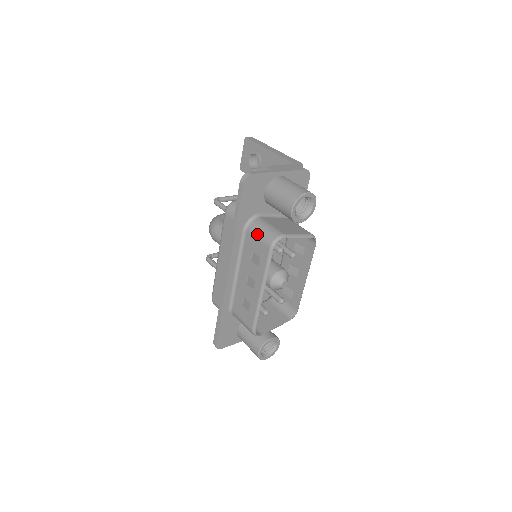
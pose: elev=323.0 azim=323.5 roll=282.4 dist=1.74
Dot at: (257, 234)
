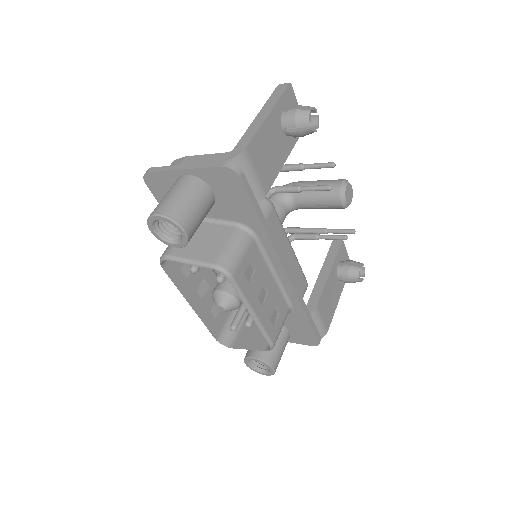
Dot at: occluded
